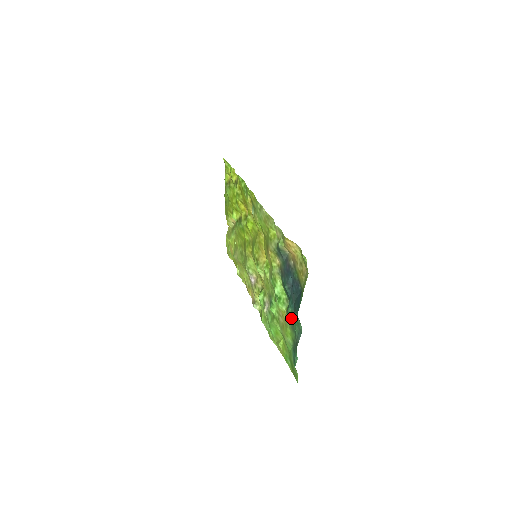
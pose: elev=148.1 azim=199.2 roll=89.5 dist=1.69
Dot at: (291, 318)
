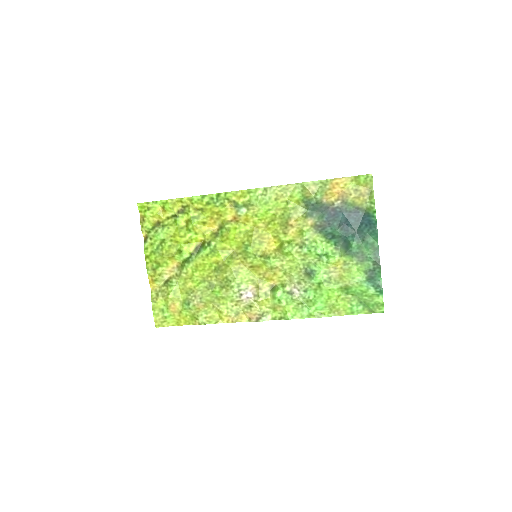
Dot at: (358, 251)
